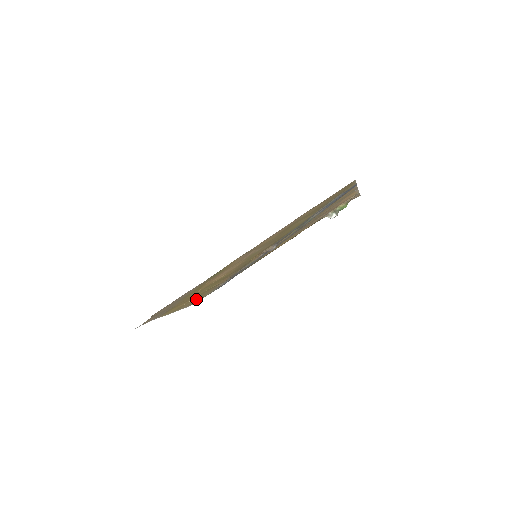
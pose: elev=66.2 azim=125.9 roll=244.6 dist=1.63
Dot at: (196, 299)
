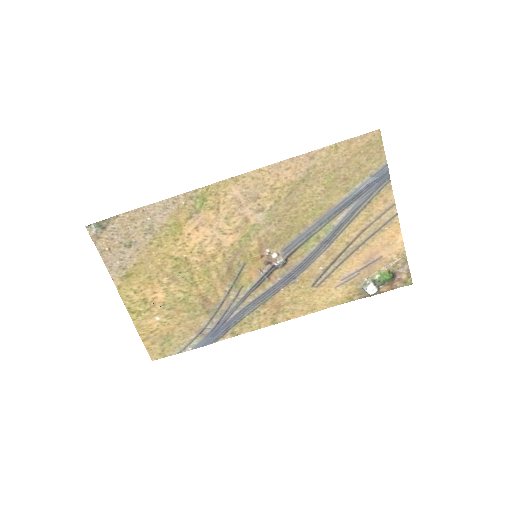
Dot at: (165, 329)
